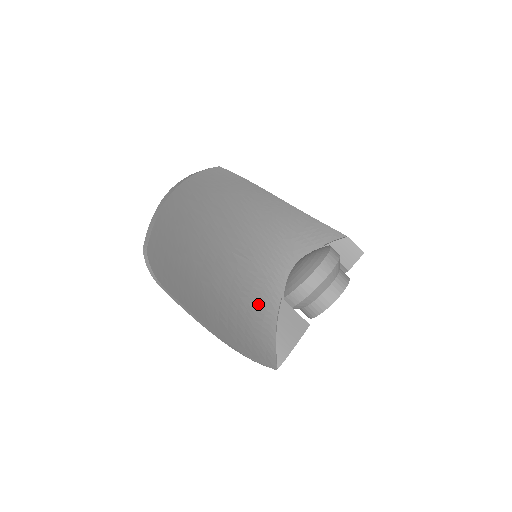
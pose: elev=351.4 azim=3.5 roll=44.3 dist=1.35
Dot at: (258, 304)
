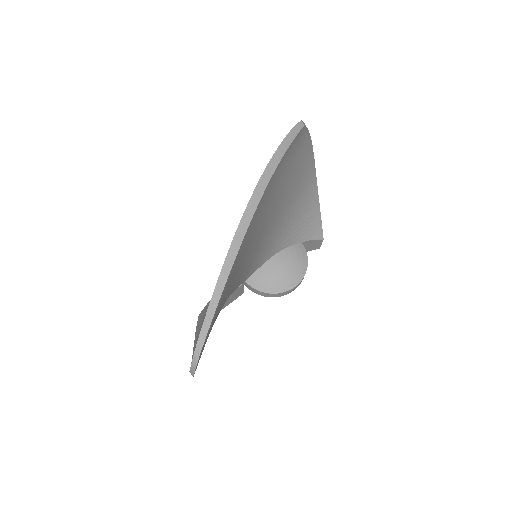
Dot at: occluded
